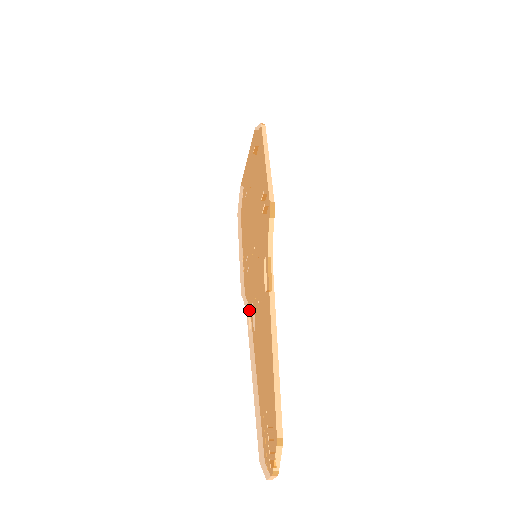
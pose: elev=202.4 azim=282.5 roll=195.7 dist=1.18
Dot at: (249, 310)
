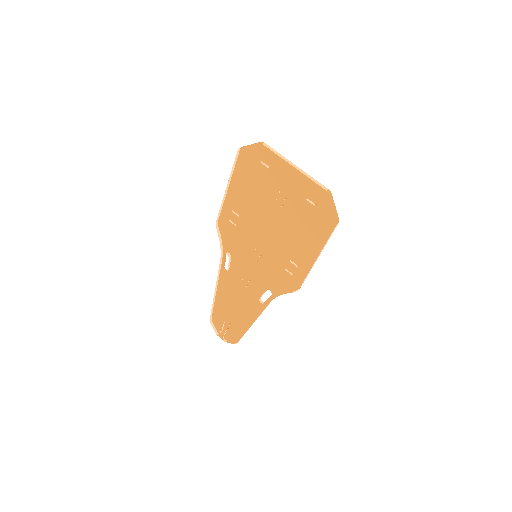
Dot at: (225, 255)
